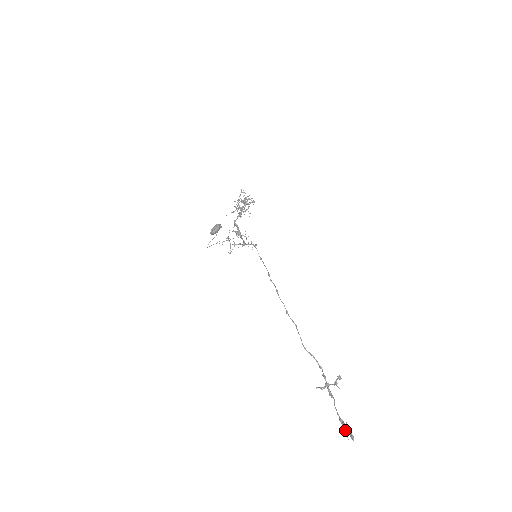
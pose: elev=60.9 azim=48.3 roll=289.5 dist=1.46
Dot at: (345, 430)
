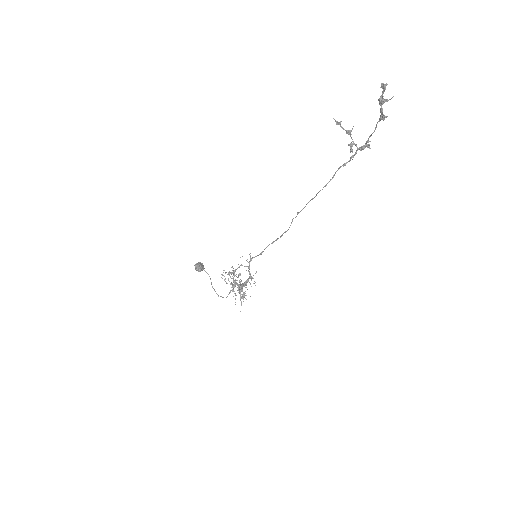
Dot at: (380, 101)
